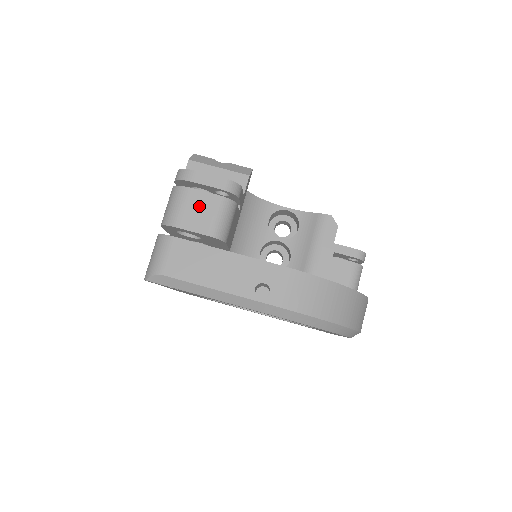
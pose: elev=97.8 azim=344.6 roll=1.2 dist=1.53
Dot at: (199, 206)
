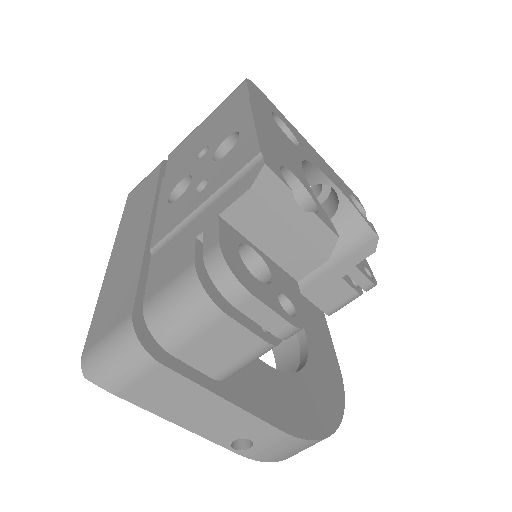
Dot at: (224, 342)
